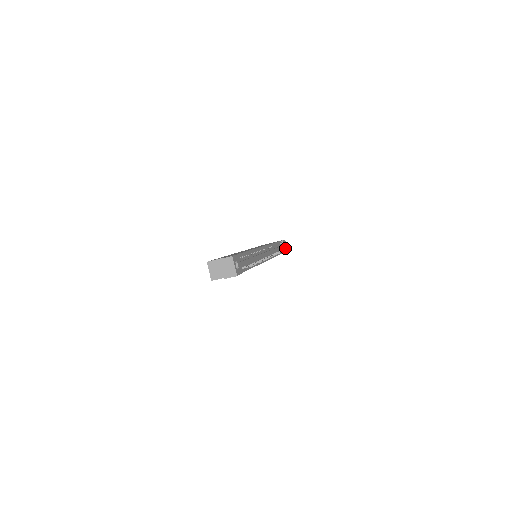
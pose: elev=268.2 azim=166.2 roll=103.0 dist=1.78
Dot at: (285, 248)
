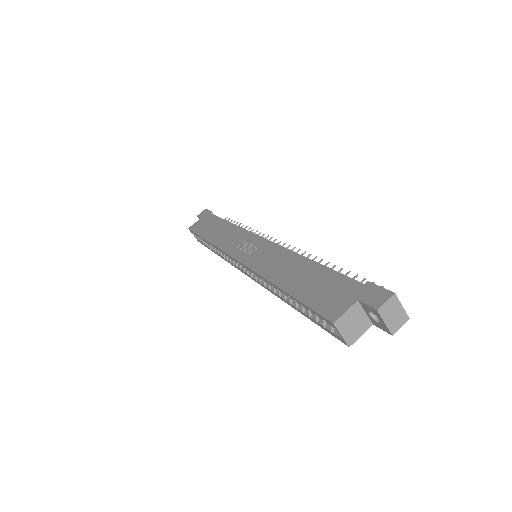
Dot at: occluded
